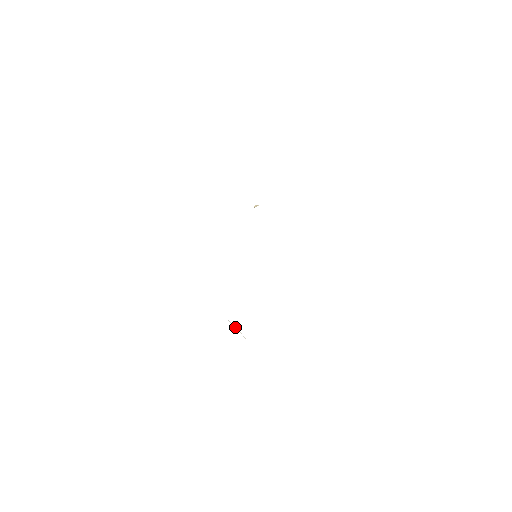
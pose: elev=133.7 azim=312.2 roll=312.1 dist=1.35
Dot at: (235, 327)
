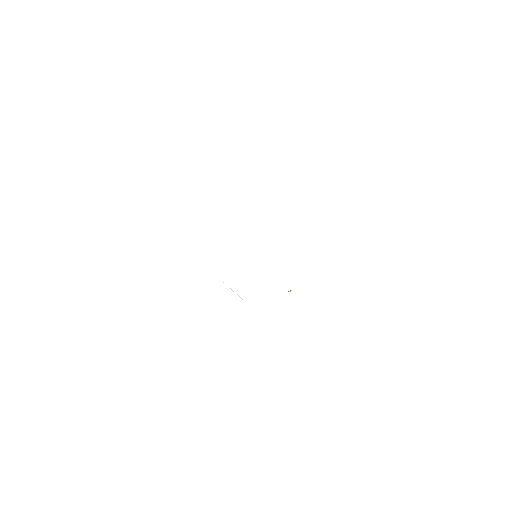
Dot at: (238, 295)
